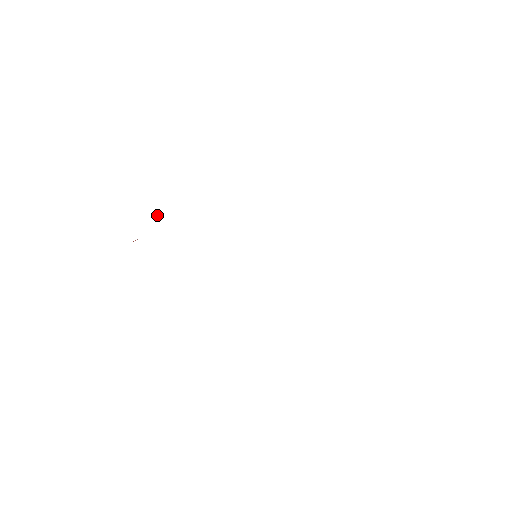
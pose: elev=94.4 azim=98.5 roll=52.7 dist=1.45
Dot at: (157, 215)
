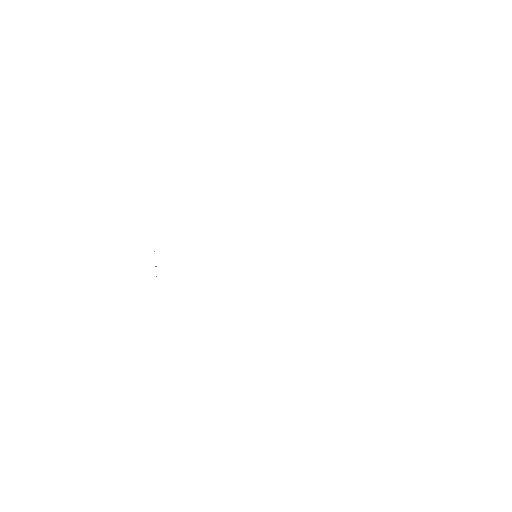
Dot at: occluded
